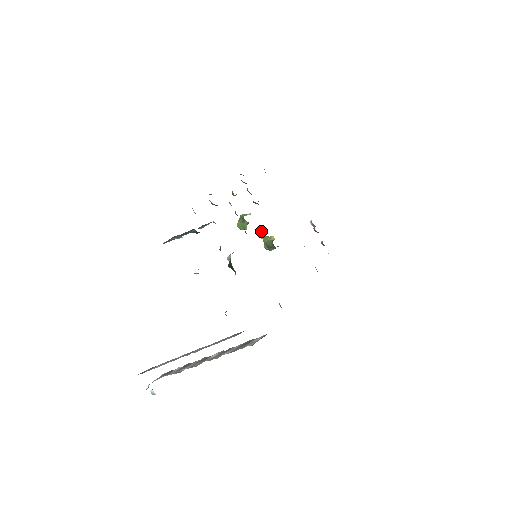
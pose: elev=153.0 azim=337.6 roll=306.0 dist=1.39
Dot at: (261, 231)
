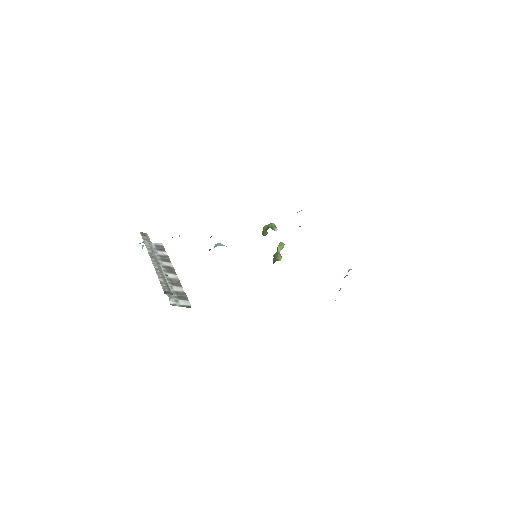
Dot at: (281, 245)
